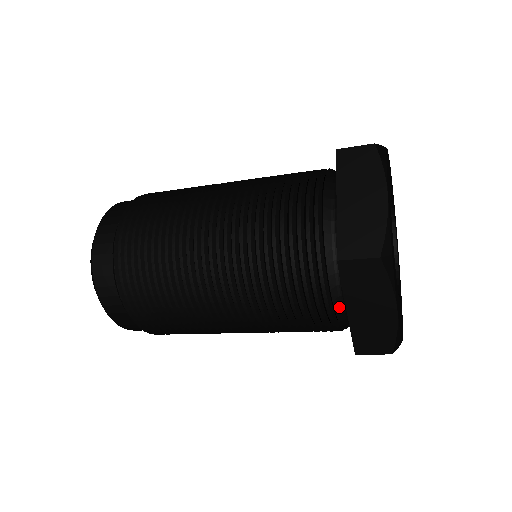
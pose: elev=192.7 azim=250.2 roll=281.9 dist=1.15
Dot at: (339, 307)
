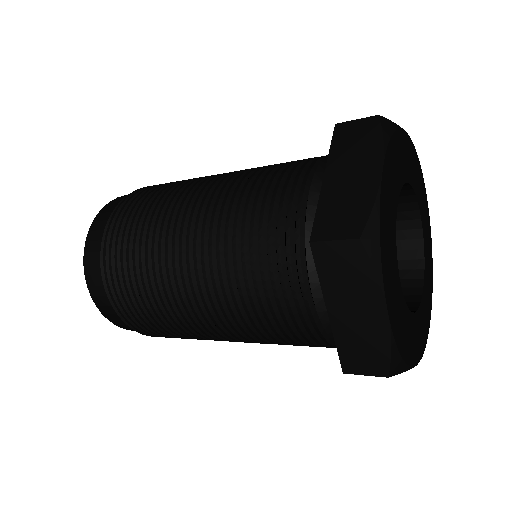
Dot at: occluded
